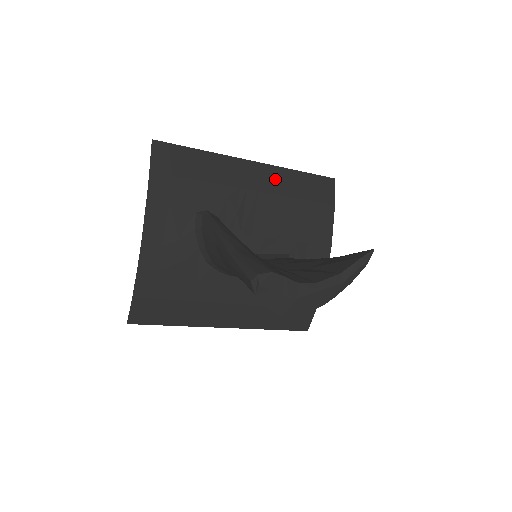
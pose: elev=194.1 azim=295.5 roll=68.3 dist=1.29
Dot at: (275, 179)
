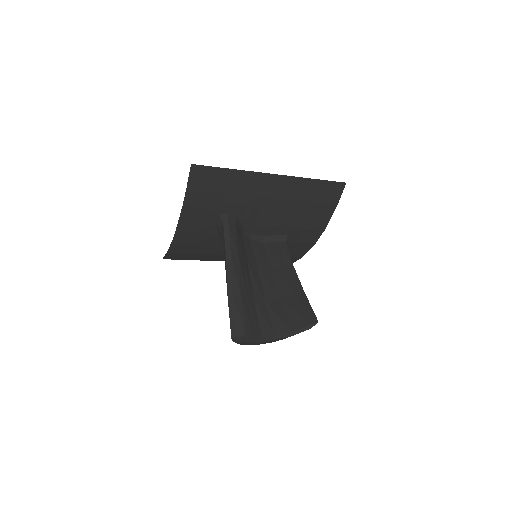
Dot at: (291, 187)
